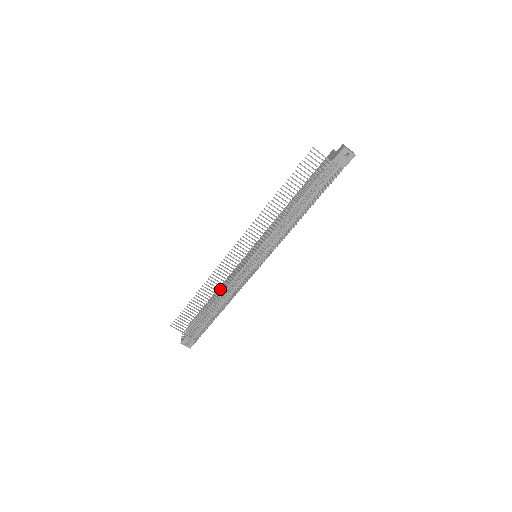
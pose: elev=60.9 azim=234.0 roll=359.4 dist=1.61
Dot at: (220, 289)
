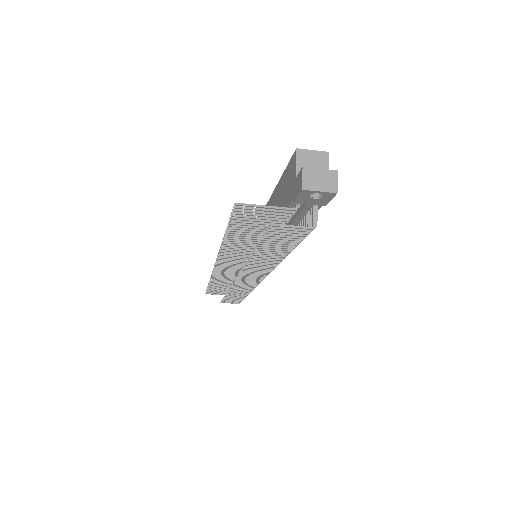
Dot at: (232, 282)
